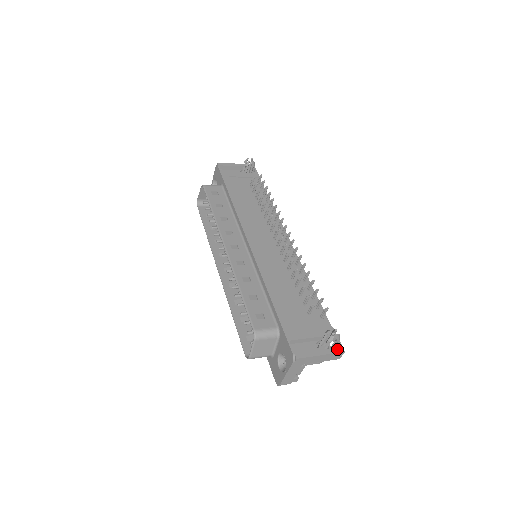
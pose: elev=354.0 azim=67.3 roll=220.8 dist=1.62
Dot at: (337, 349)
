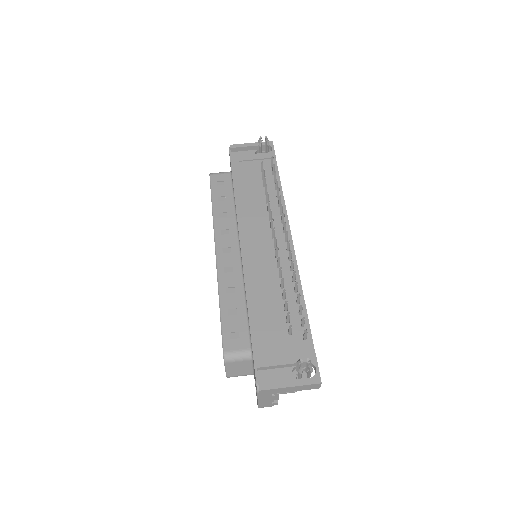
Dot at: (312, 380)
